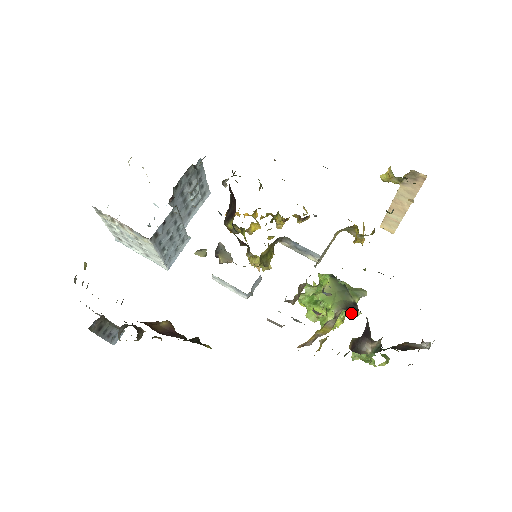
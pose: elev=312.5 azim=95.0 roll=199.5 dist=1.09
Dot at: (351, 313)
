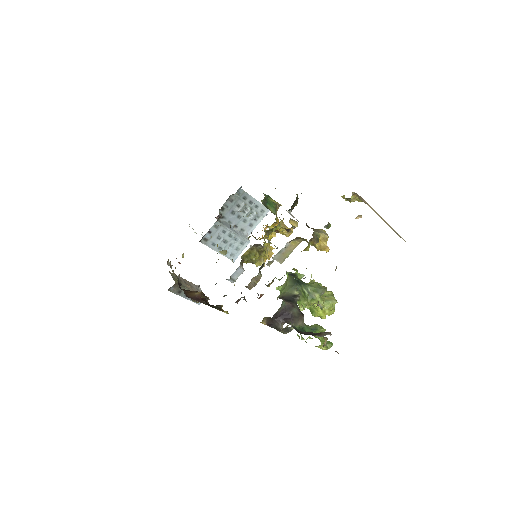
Dot at: (301, 303)
